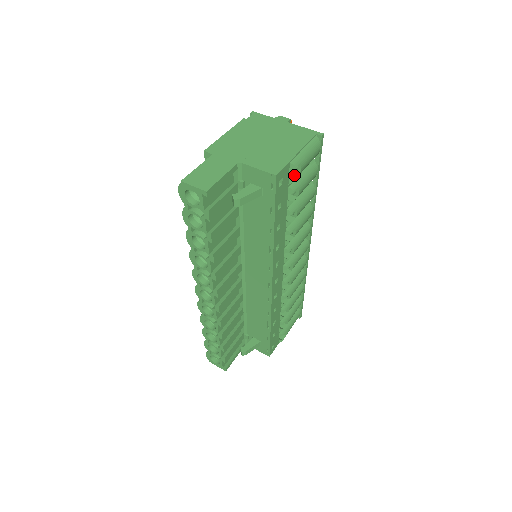
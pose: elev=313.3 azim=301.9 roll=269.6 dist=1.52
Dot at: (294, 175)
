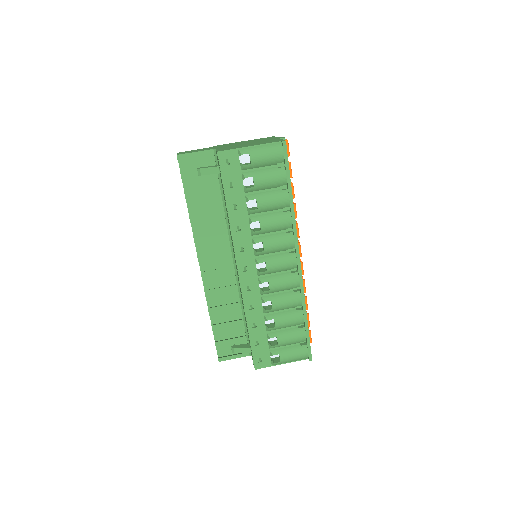
Dot at: (247, 164)
